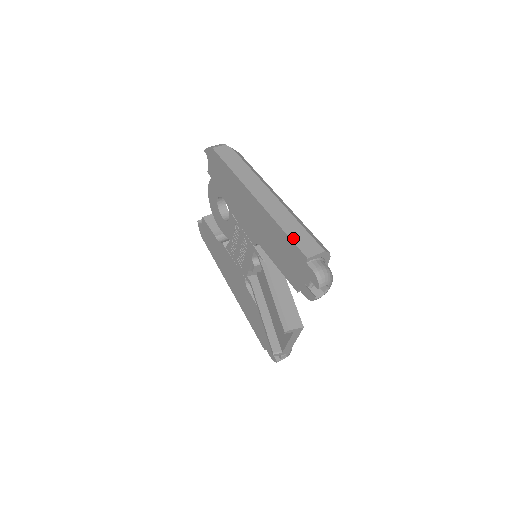
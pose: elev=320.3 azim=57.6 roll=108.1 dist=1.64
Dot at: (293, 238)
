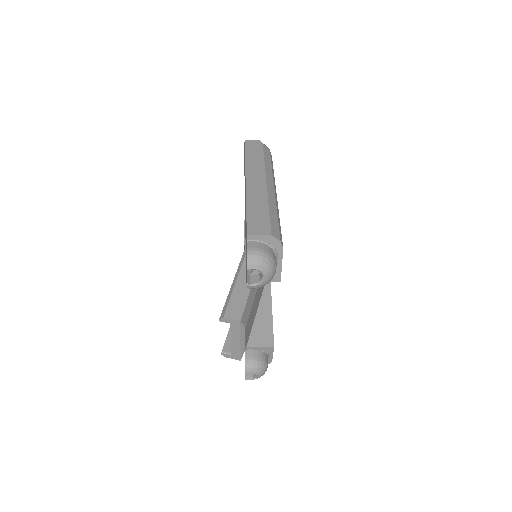
Dot at: (249, 216)
